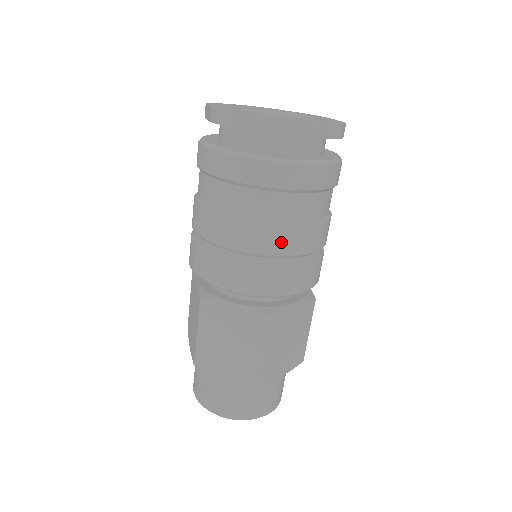
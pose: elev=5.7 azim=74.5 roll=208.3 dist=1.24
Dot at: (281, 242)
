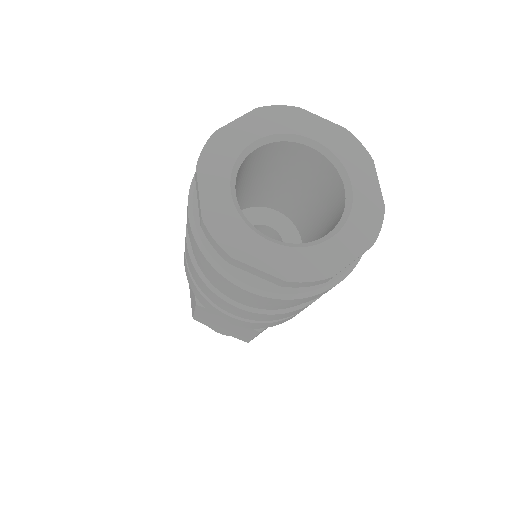
Dot at: (277, 317)
